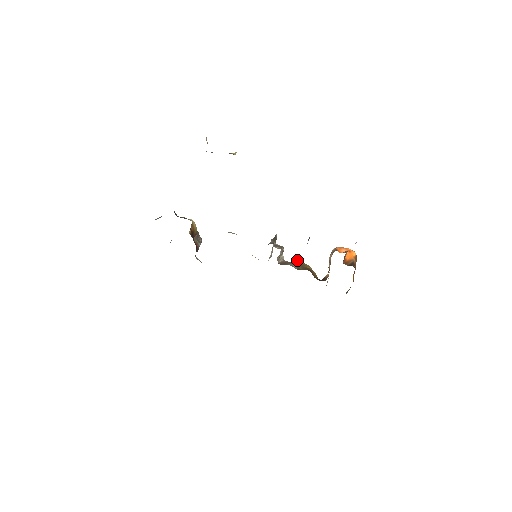
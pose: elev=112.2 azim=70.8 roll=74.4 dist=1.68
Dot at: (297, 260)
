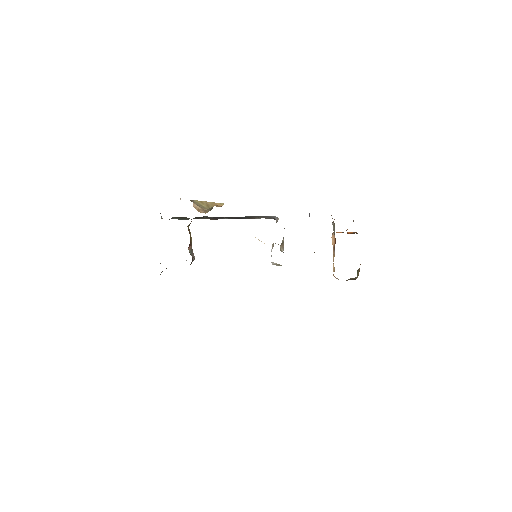
Dot at: occluded
